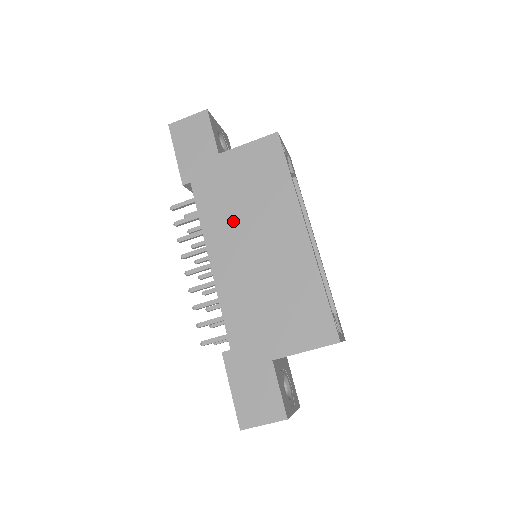
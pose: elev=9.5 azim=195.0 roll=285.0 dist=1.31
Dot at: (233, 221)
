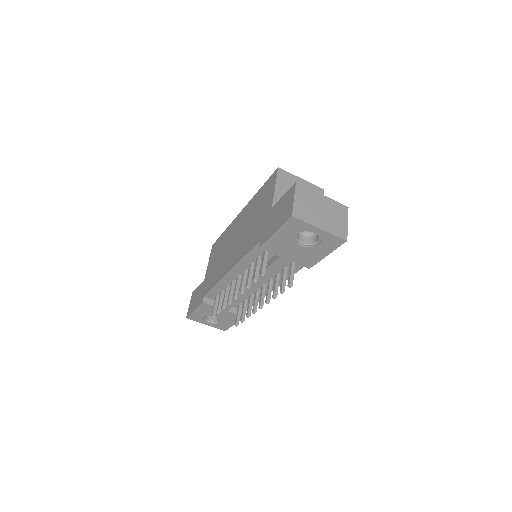
Dot at: (223, 261)
